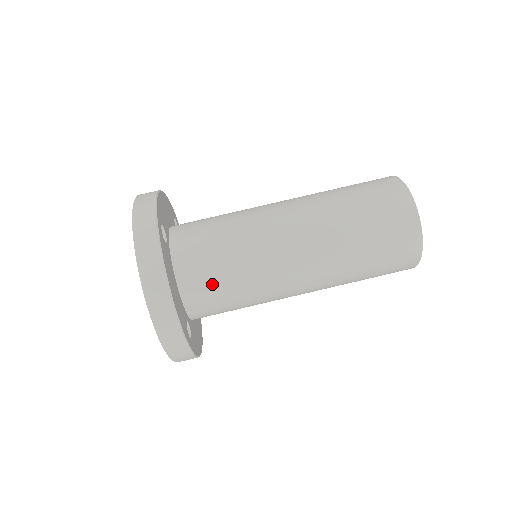
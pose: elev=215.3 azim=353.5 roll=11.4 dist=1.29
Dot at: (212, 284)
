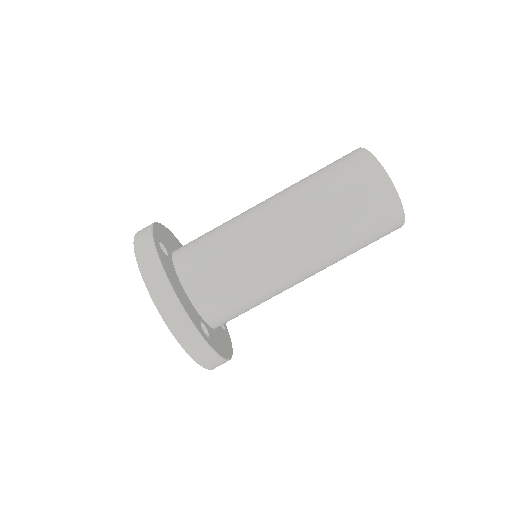
Dot at: (214, 281)
